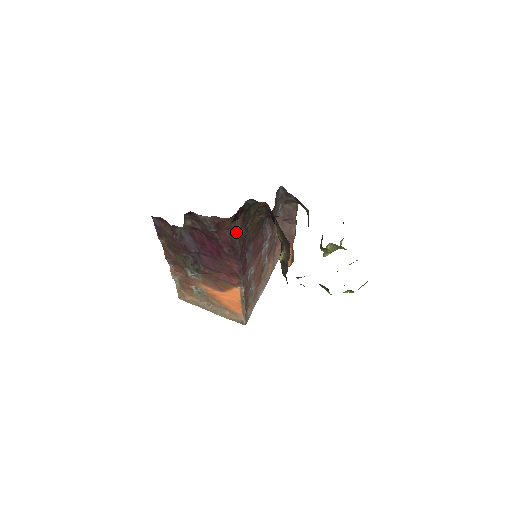
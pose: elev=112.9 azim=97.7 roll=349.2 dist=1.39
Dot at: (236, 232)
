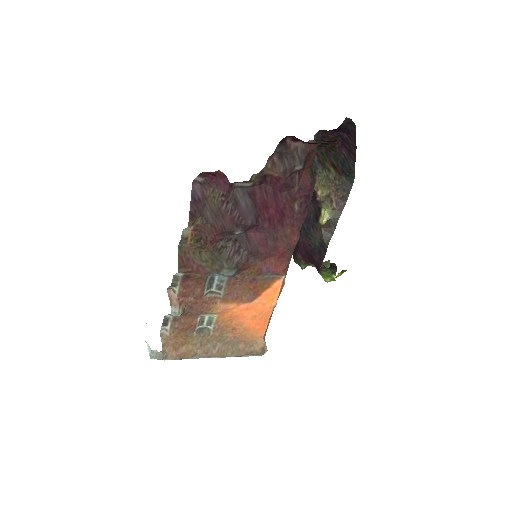
Dot at: occluded
